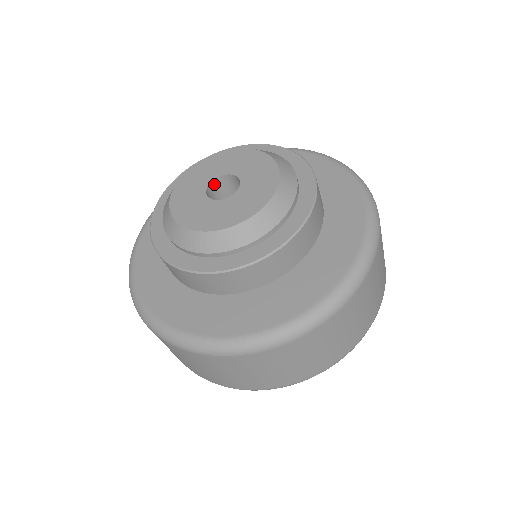
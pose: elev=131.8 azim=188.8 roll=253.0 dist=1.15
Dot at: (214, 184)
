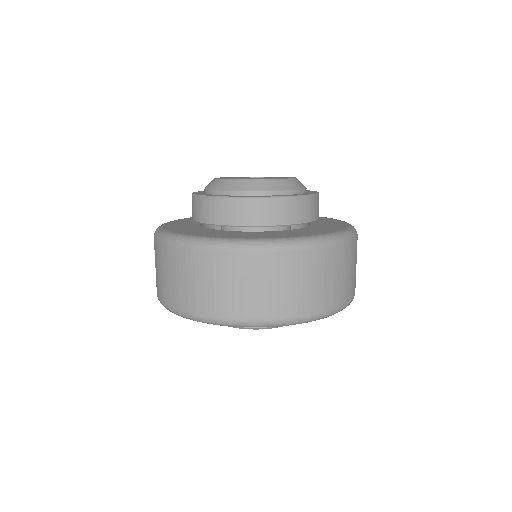
Dot at: occluded
